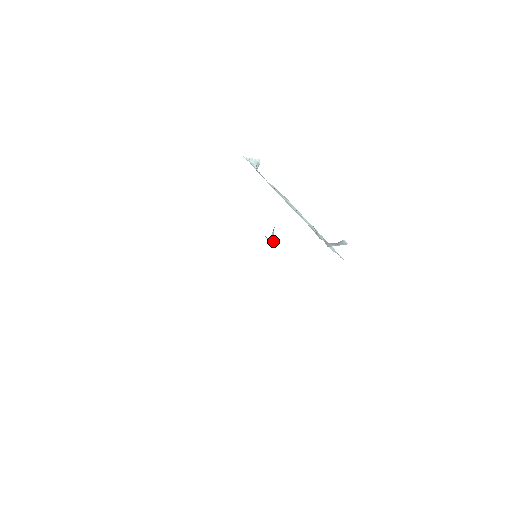
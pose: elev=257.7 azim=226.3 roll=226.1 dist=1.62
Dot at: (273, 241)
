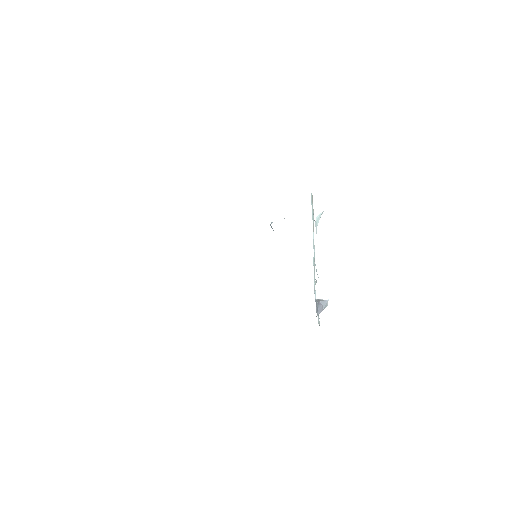
Dot at: occluded
